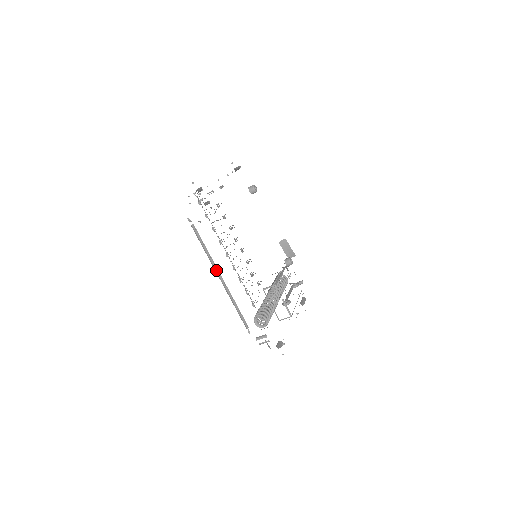
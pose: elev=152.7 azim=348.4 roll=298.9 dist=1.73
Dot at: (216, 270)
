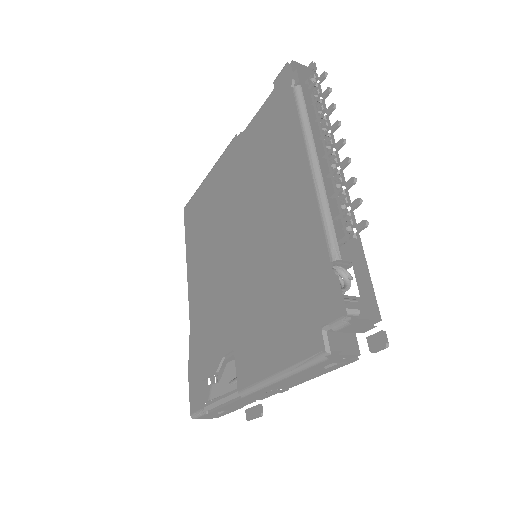
Dot at: (314, 150)
